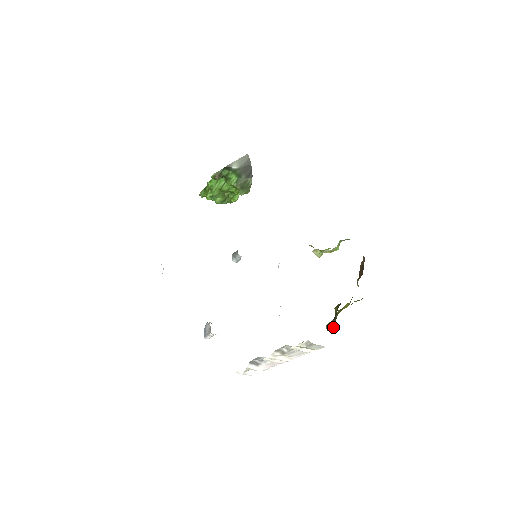
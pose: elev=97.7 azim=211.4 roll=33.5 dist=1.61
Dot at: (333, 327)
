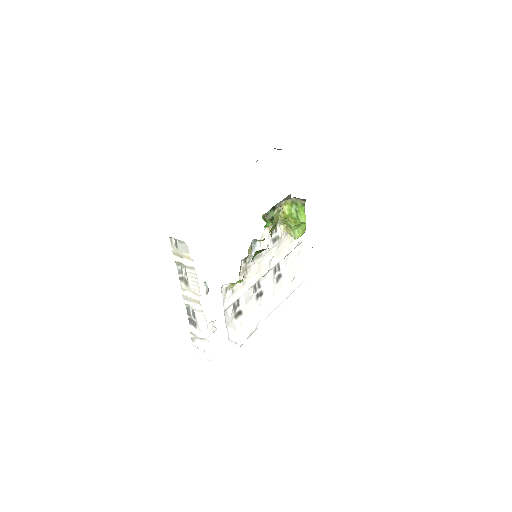
Dot at: occluded
